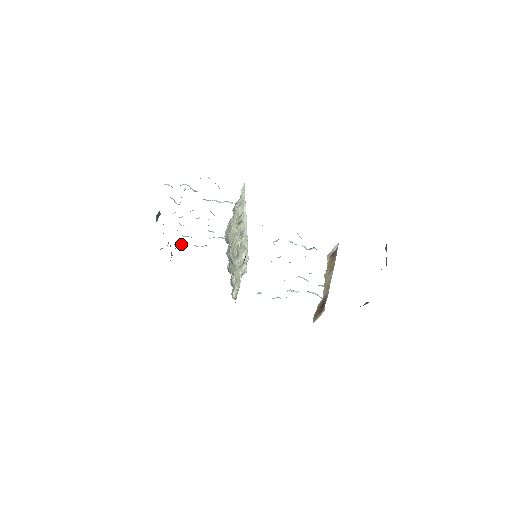
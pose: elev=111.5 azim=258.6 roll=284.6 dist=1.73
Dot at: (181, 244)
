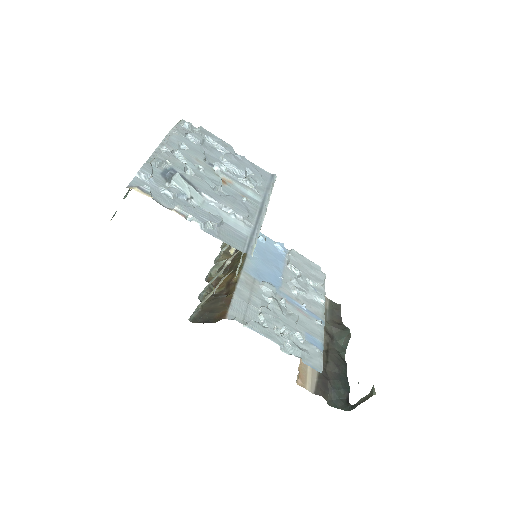
Dot at: (187, 128)
